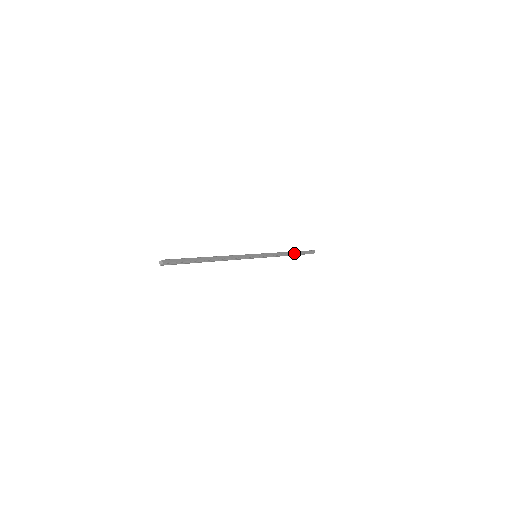
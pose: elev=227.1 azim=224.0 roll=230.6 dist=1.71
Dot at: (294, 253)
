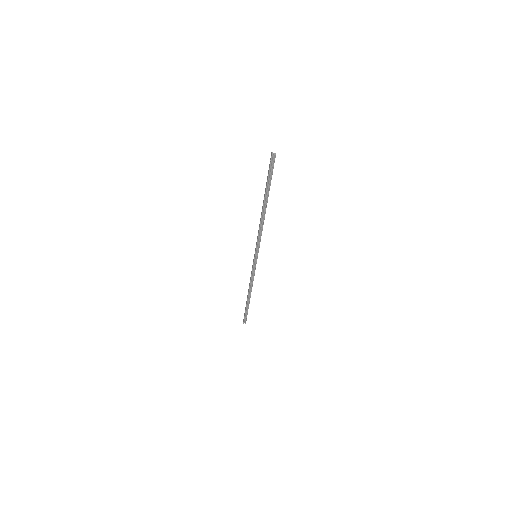
Dot at: occluded
